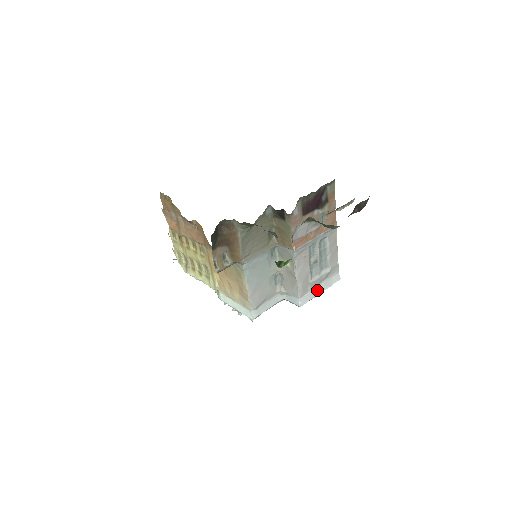
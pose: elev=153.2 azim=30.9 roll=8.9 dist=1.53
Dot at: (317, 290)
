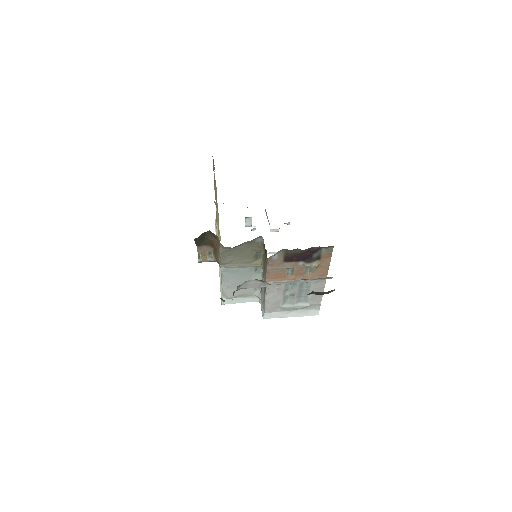
Dot at: (288, 313)
